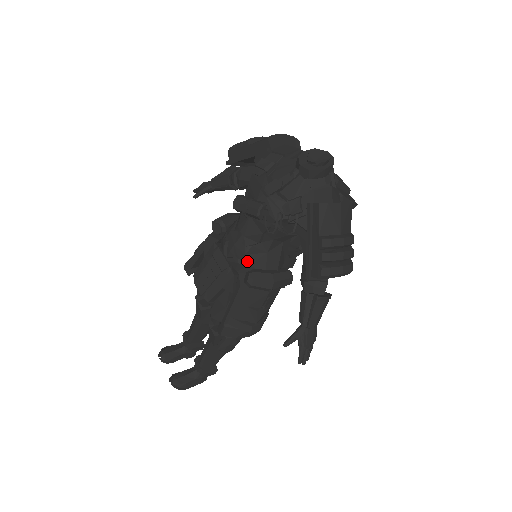
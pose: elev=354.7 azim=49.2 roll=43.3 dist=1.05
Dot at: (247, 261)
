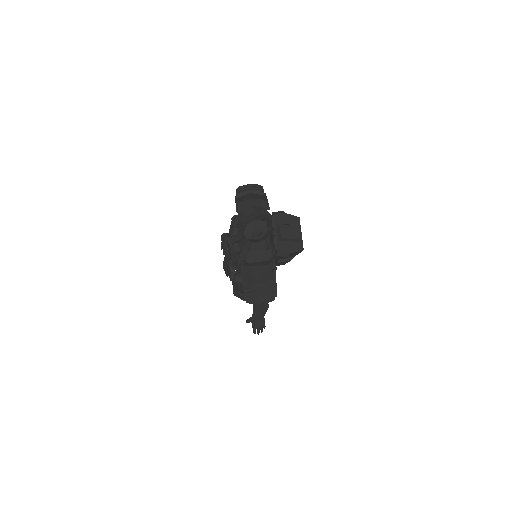
Dot at: occluded
